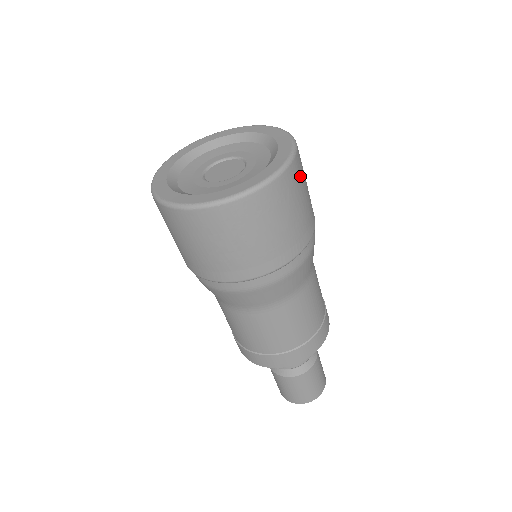
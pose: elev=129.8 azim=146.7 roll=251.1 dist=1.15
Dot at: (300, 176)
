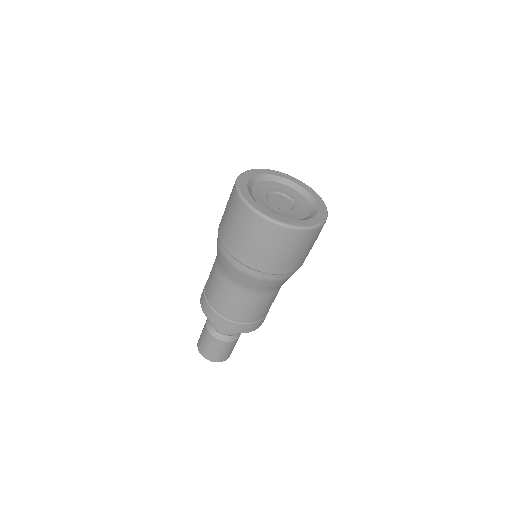
Dot at: (314, 238)
